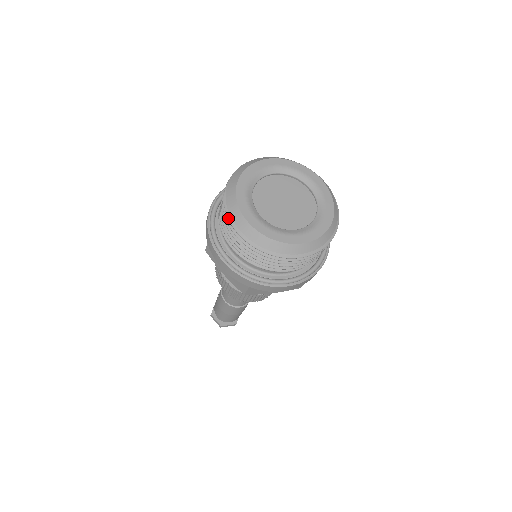
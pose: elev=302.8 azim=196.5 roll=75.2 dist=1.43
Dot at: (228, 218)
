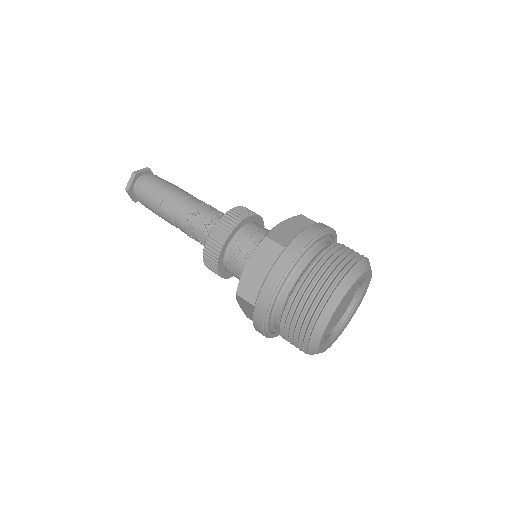
Dot at: (304, 342)
